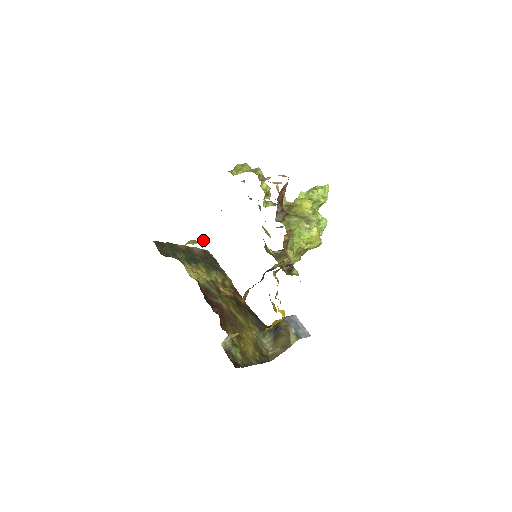
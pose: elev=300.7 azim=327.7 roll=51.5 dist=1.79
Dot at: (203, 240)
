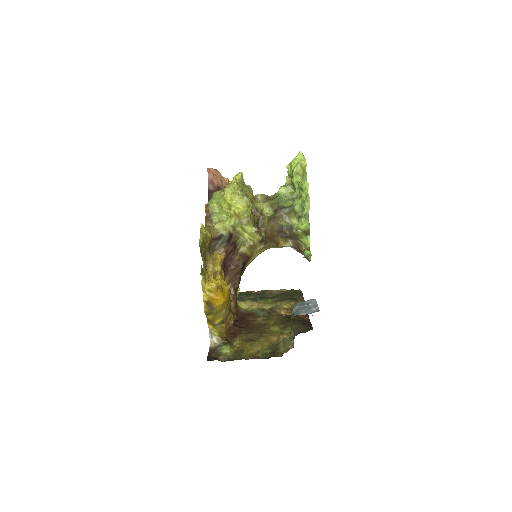
Dot at: occluded
